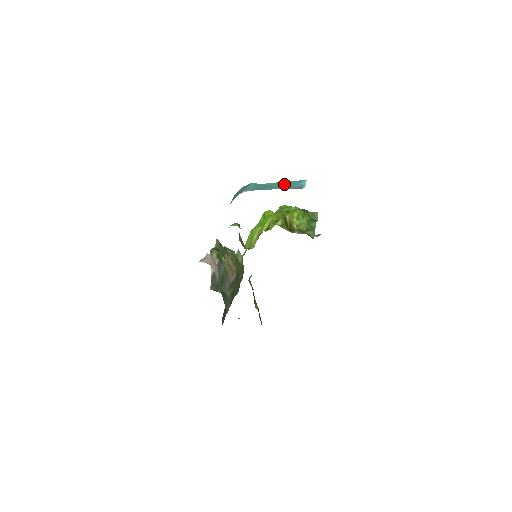
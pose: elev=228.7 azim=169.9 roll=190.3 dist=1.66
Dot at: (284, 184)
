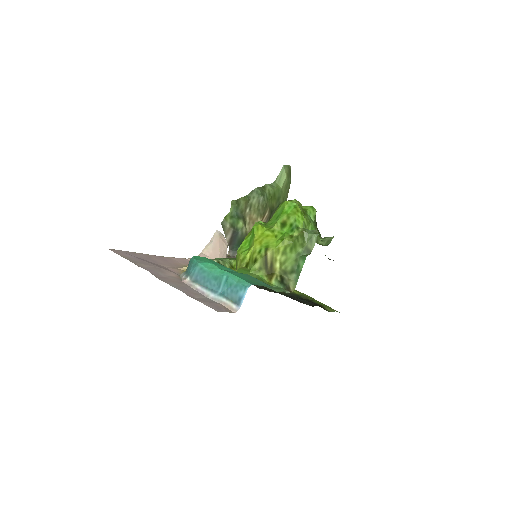
Dot at: (225, 285)
